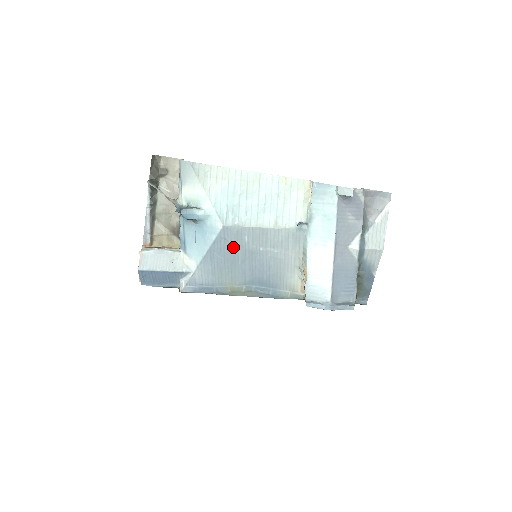
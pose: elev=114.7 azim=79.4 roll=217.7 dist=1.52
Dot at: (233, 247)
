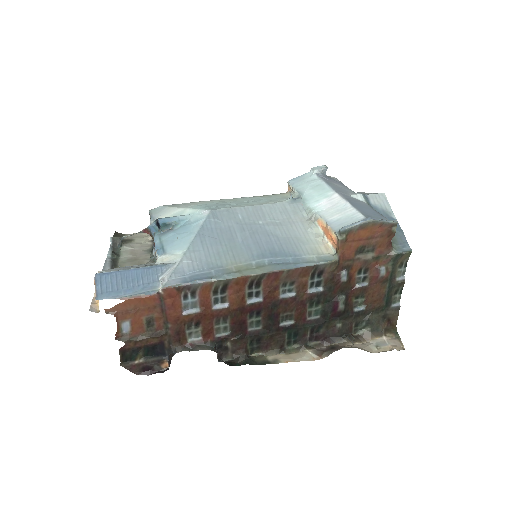
Dot at: (227, 226)
